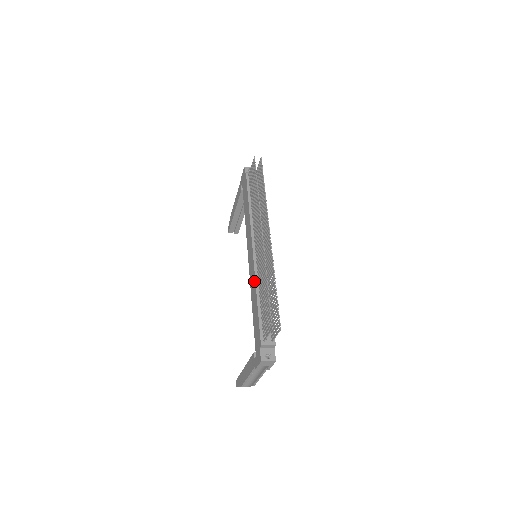
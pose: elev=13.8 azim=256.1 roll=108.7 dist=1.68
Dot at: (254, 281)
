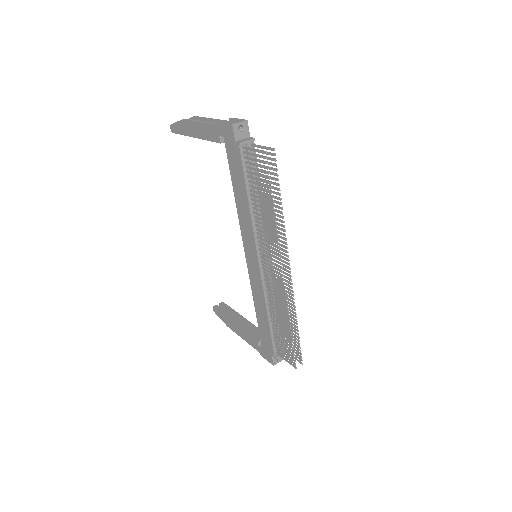
Dot at: (262, 298)
